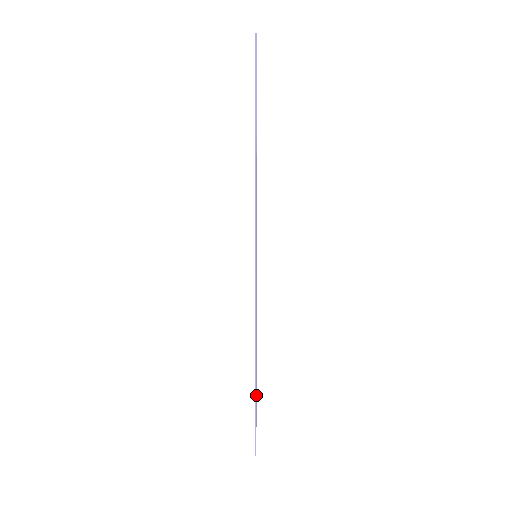
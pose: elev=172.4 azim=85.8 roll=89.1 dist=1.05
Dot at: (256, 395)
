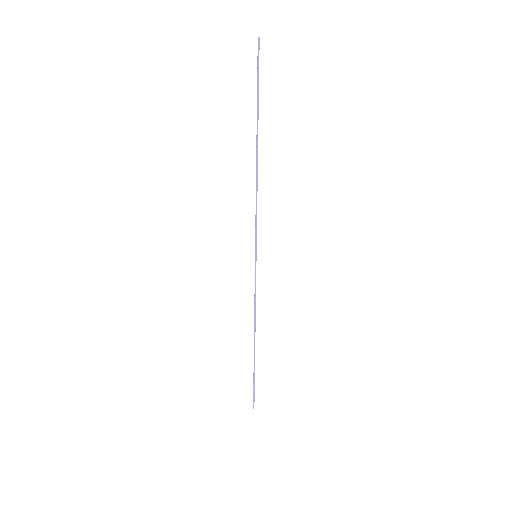
Dot at: occluded
